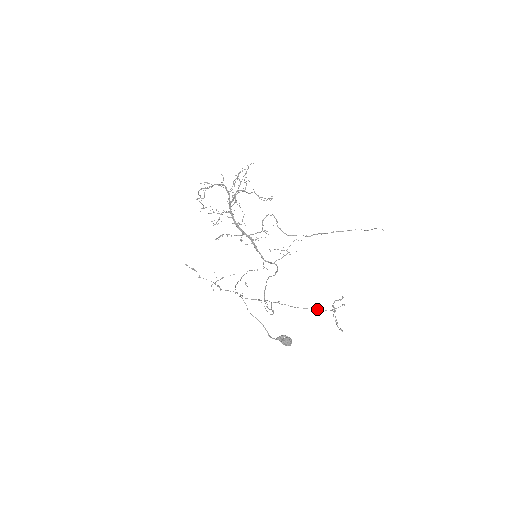
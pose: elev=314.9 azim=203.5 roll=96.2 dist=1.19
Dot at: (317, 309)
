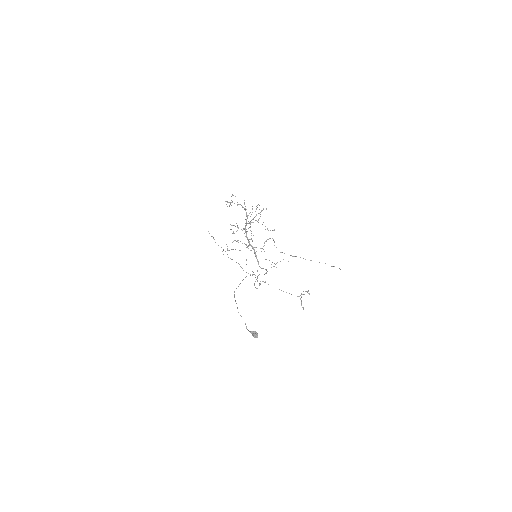
Dot at: occluded
